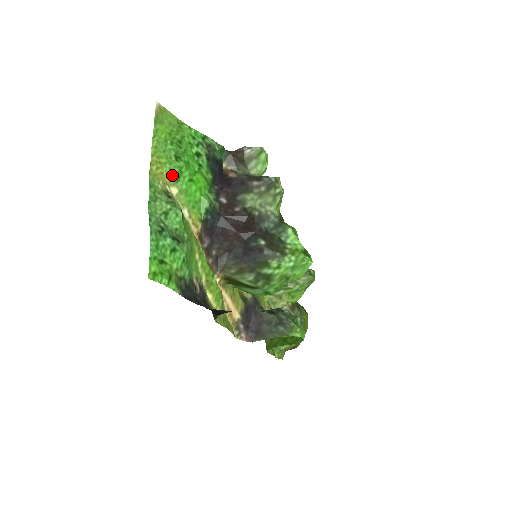
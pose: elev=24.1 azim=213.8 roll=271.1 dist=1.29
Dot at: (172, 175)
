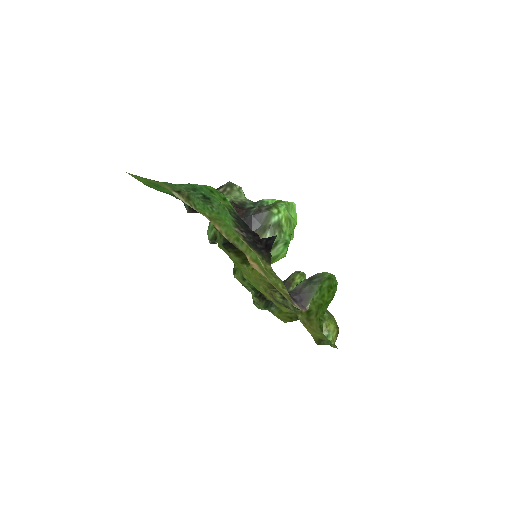
Dot at: occluded
